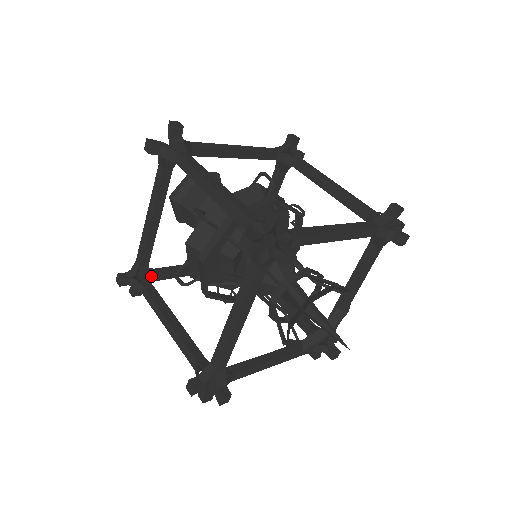
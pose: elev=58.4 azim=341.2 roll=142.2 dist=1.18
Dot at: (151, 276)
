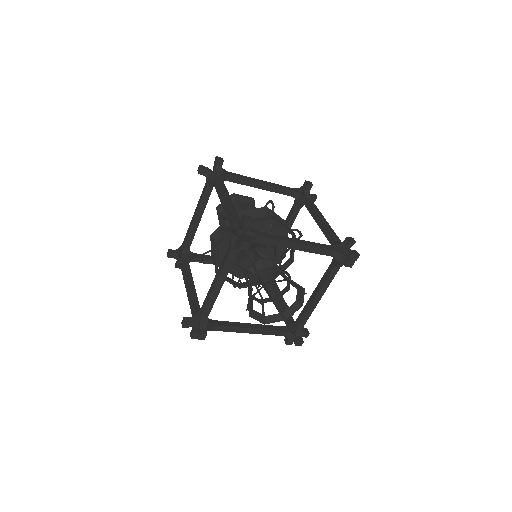
Dot at: (190, 257)
